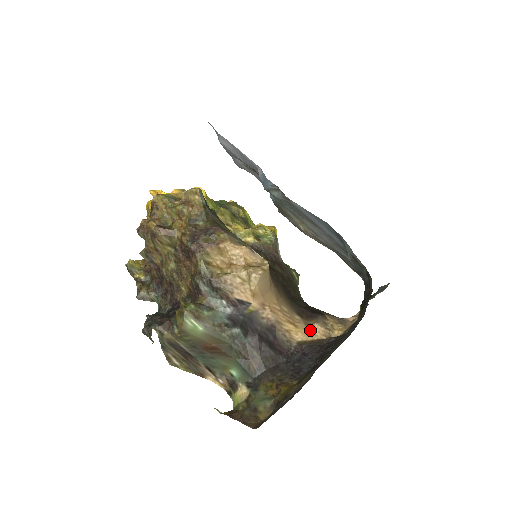
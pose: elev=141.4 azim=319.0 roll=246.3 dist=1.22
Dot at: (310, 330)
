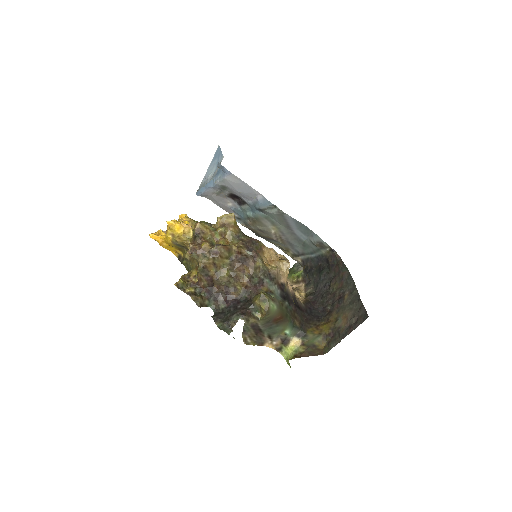
Dot at: occluded
